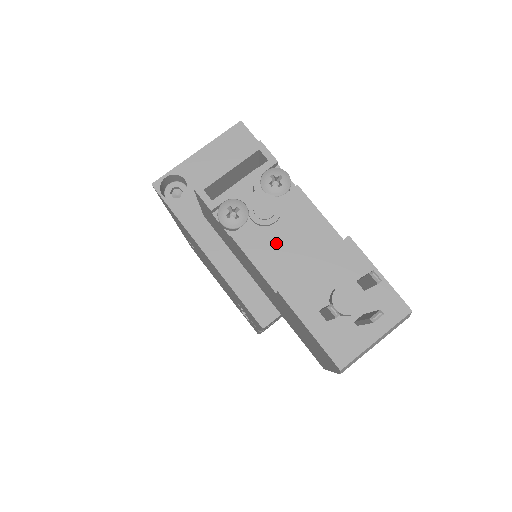
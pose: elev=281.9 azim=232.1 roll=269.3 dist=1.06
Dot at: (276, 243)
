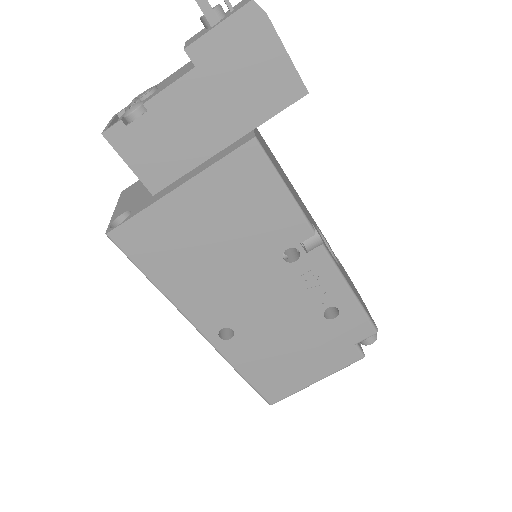
Dot at: (168, 82)
